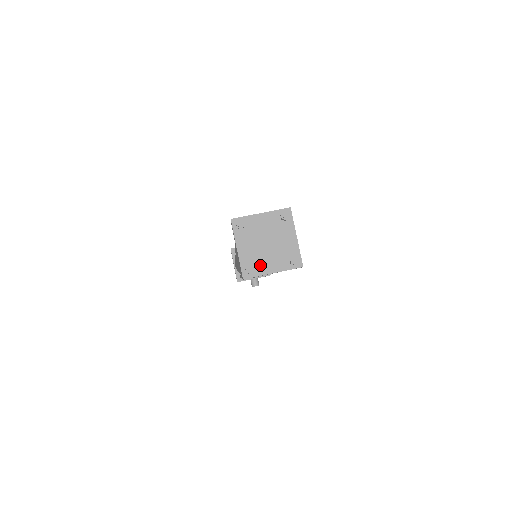
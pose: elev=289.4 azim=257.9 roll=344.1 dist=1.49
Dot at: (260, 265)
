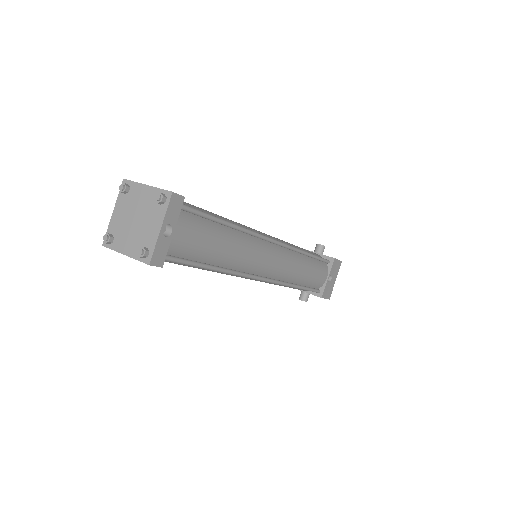
Dot at: (120, 240)
